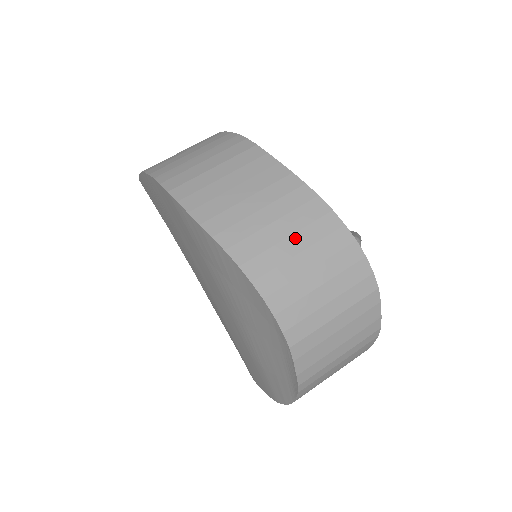
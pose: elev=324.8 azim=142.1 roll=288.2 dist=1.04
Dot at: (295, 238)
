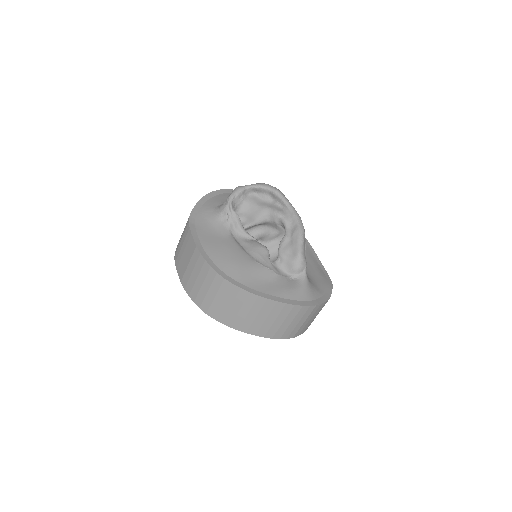
Dot at: (269, 318)
